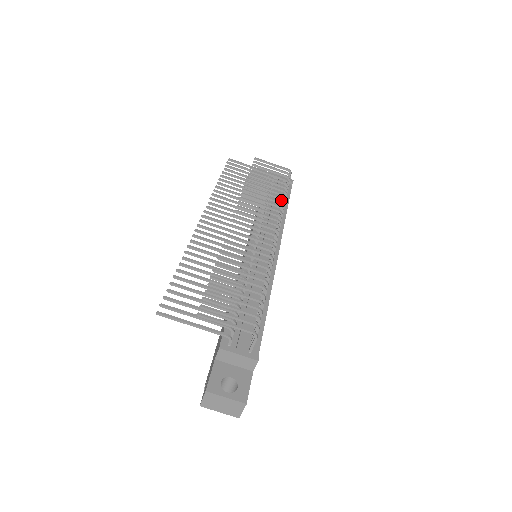
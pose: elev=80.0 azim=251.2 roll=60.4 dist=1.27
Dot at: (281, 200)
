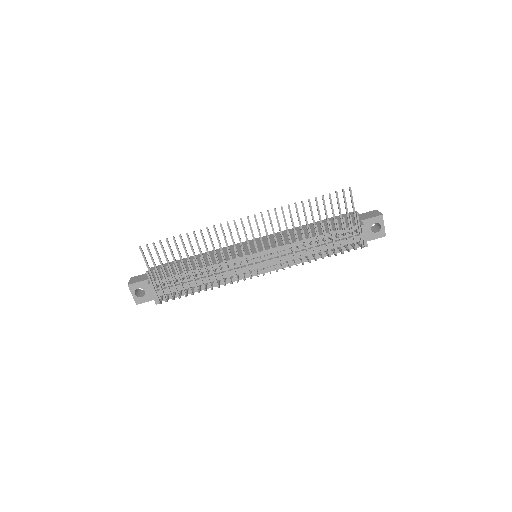
Dot at: (330, 248)
